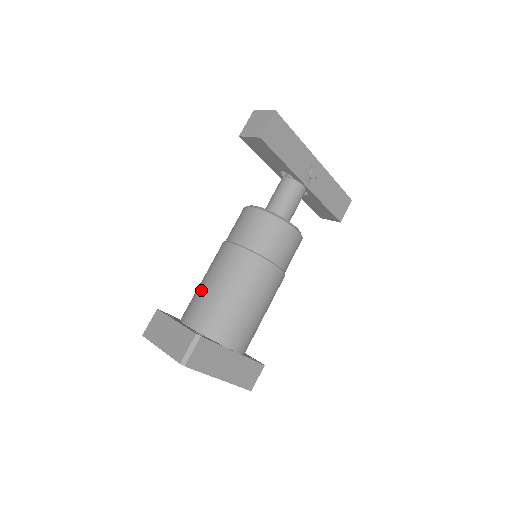
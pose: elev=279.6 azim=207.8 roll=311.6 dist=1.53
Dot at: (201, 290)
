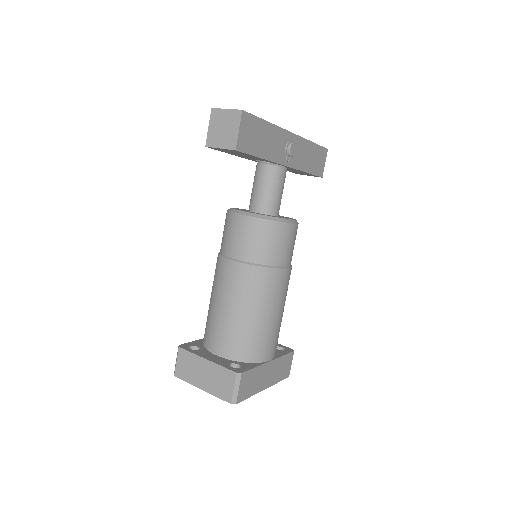
Dot at: (217, 316)
